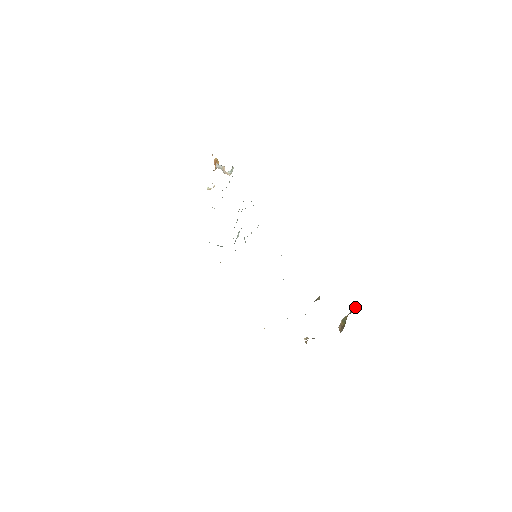
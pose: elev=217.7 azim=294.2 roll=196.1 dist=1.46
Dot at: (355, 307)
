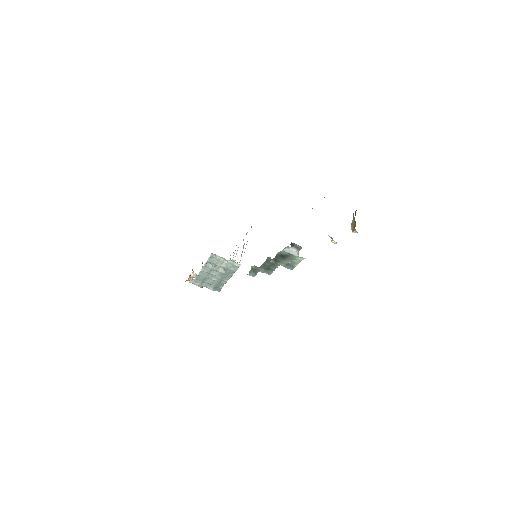
Dot at: (355, 212)
